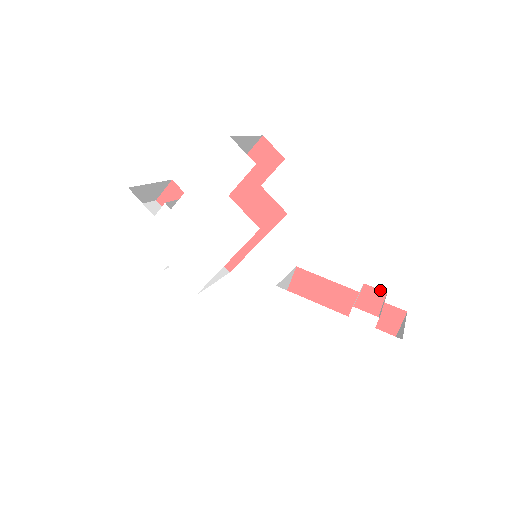
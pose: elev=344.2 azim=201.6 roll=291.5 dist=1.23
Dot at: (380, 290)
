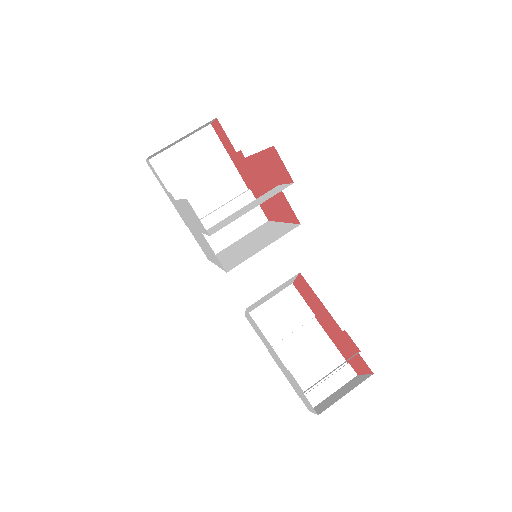
Dot at: occluded
